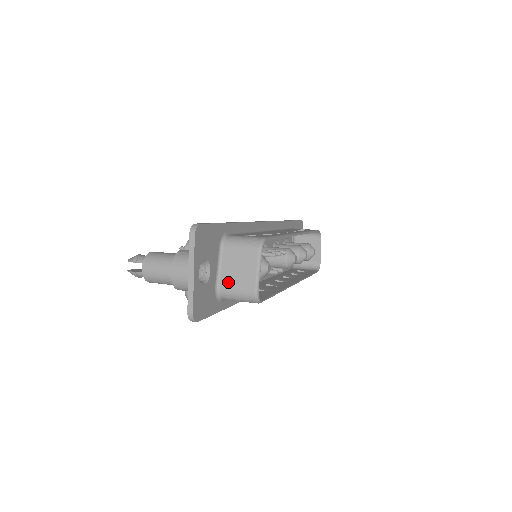
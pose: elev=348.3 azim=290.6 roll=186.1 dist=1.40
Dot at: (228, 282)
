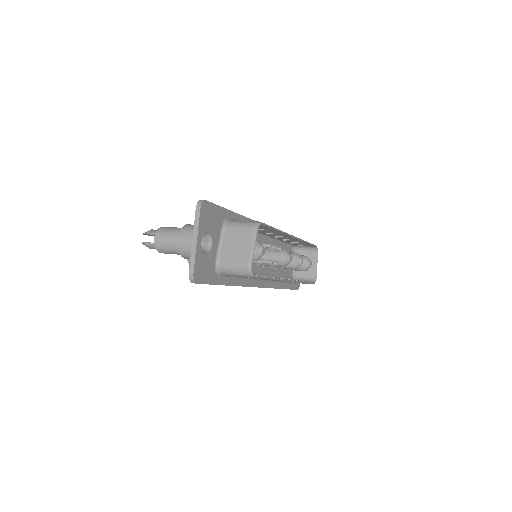
Dot at: (226, 257)
